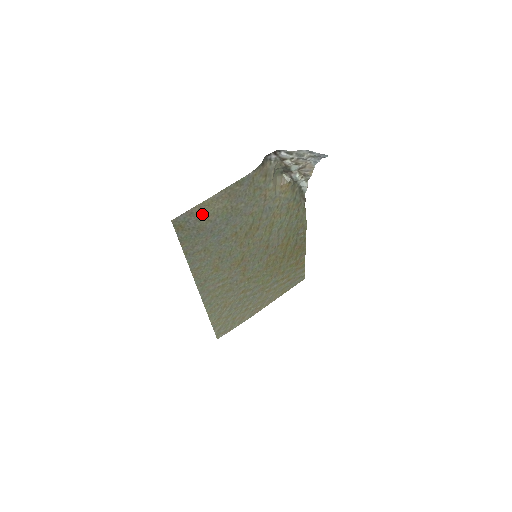
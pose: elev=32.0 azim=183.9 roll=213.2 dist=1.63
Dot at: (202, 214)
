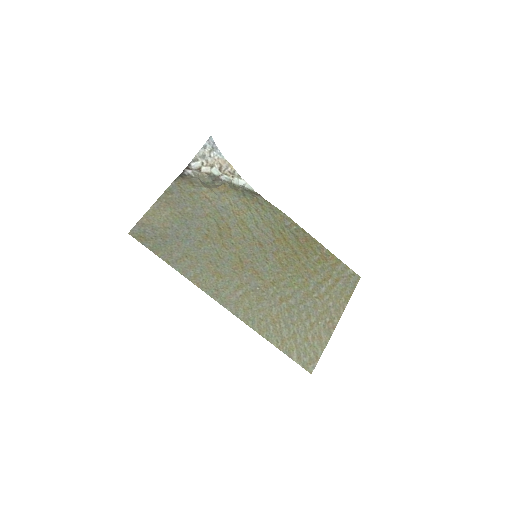
Dot at: (154, 224)
